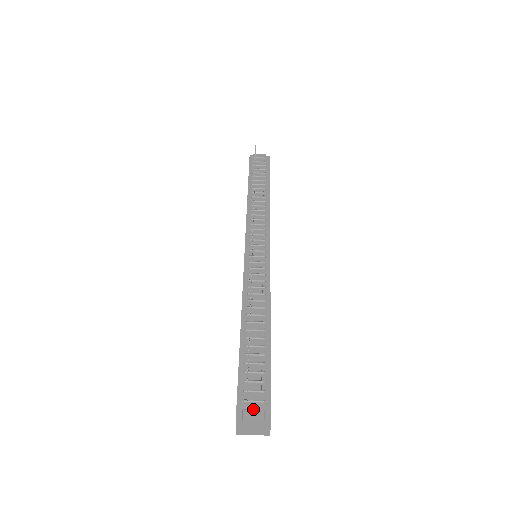
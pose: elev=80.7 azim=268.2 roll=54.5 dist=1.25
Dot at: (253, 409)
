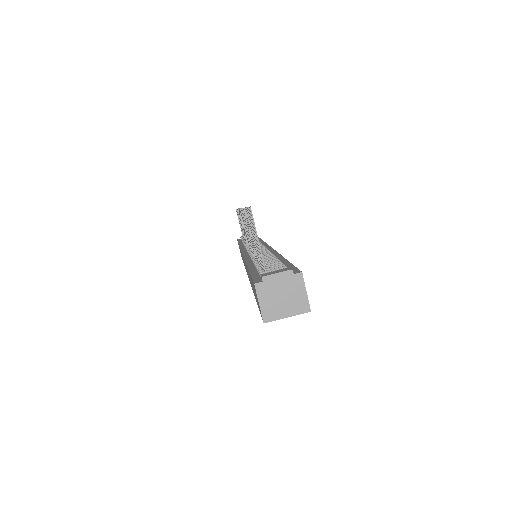
Dot at: (274, 271)
